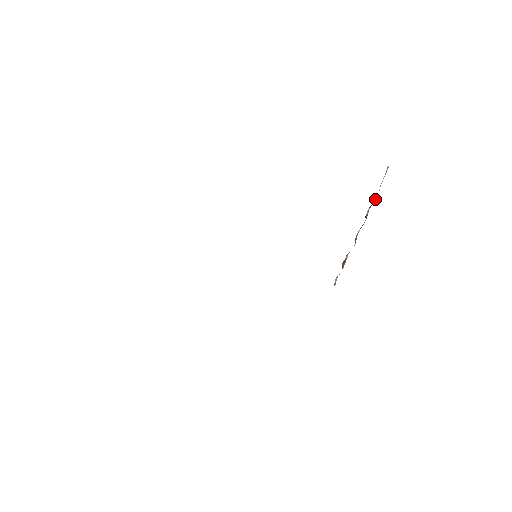
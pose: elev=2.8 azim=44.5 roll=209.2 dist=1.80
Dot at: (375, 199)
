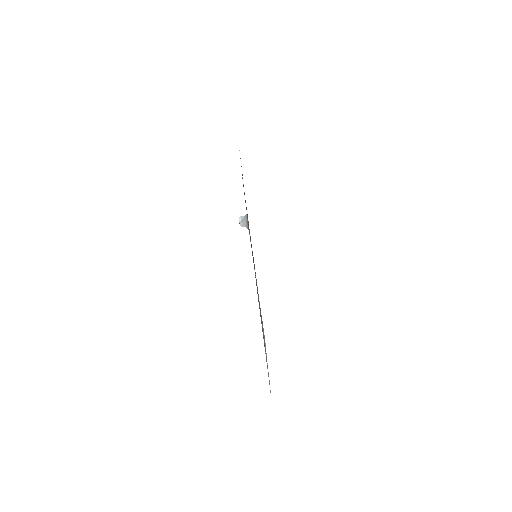
Dot at: occluded
